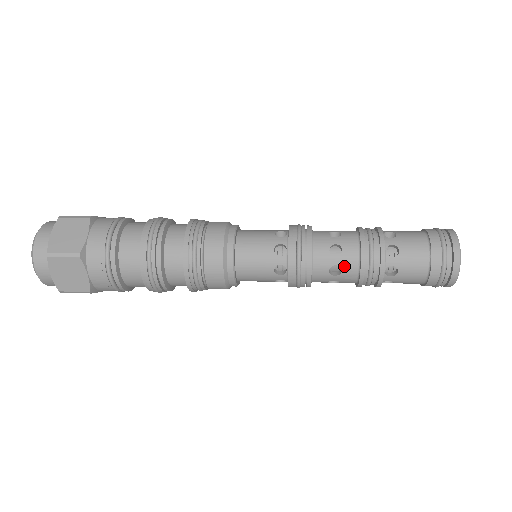
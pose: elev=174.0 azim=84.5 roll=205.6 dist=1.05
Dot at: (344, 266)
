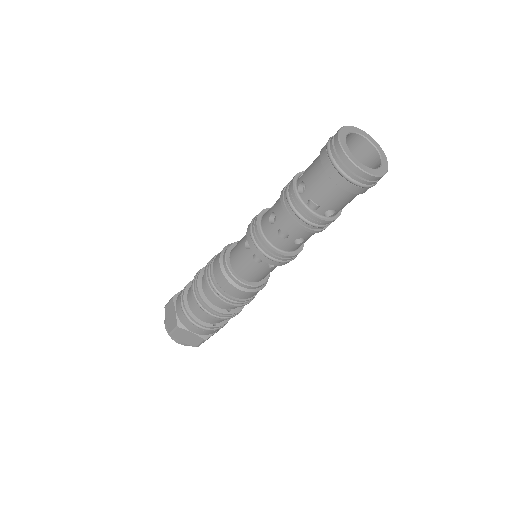
Dot at: (276, 210)
